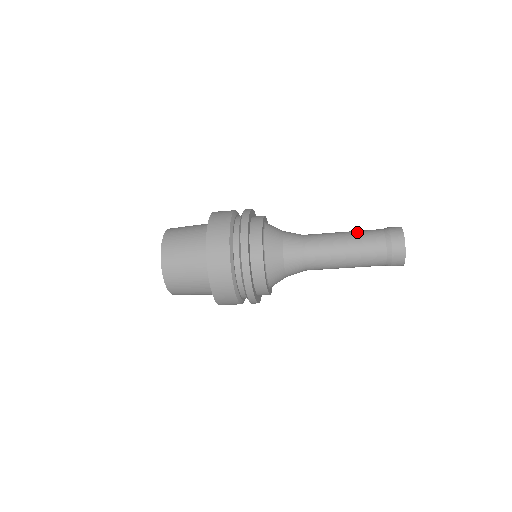
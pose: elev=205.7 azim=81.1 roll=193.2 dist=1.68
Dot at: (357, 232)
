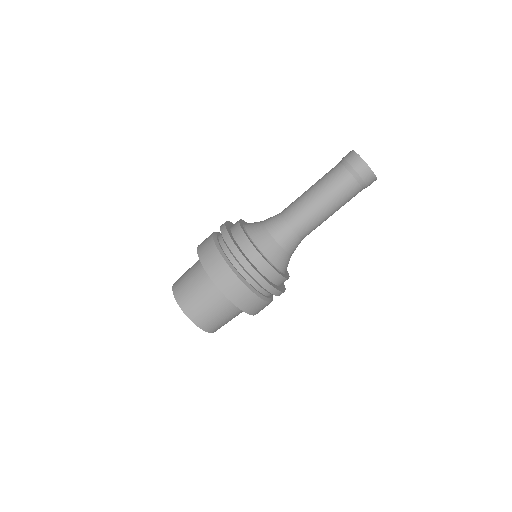
Dot at: occluded
